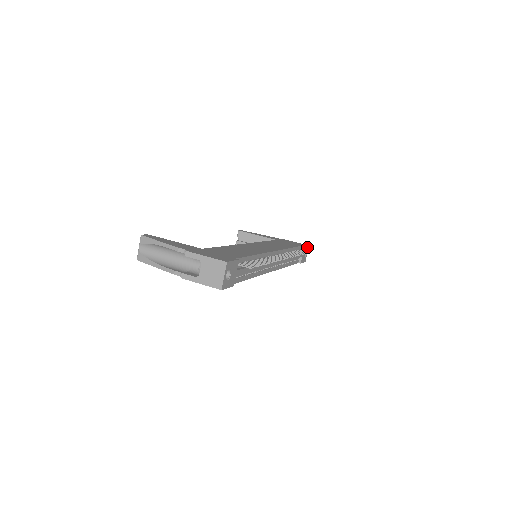
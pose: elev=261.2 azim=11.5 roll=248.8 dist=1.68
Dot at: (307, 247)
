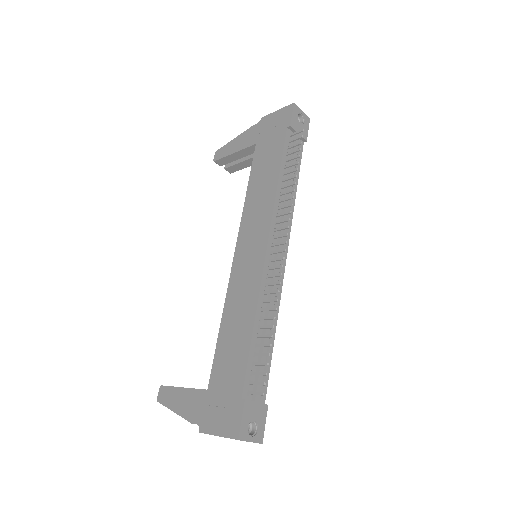
Dot at: (294, 111)
